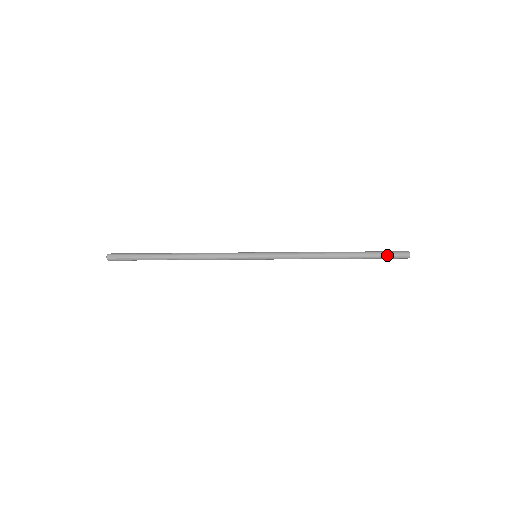
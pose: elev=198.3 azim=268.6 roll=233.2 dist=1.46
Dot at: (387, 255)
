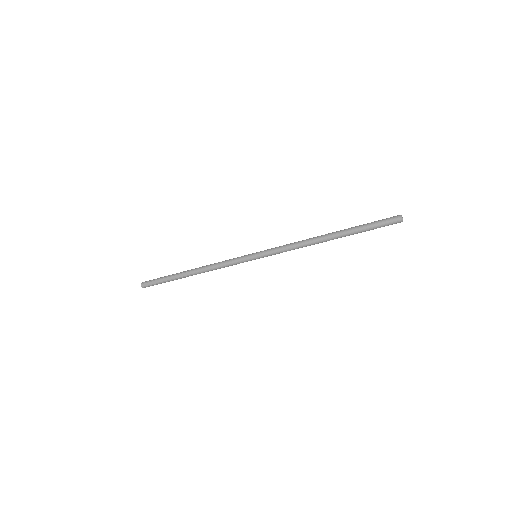
Dot at: (377, 222)
